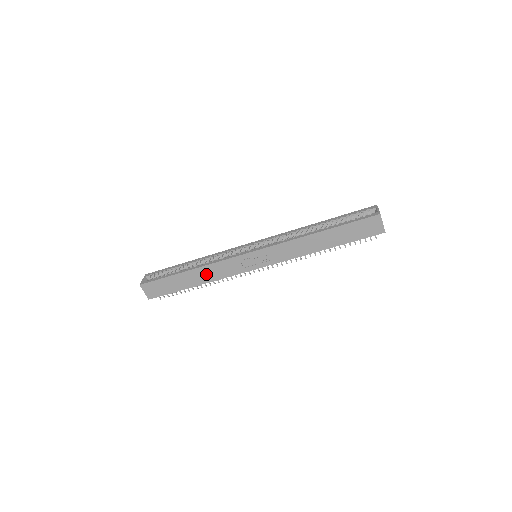
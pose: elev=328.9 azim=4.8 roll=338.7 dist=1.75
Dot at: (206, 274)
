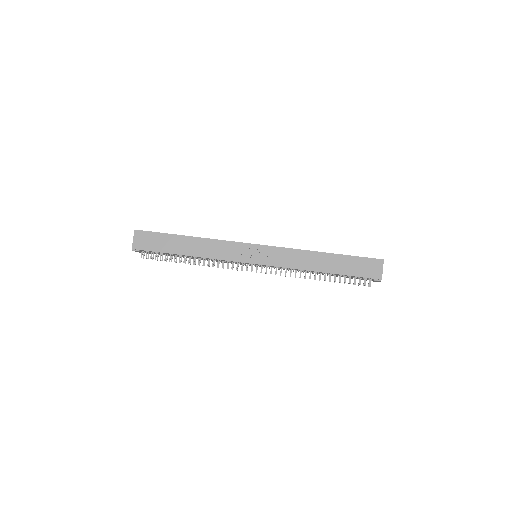
Dot at: (203, 247)
